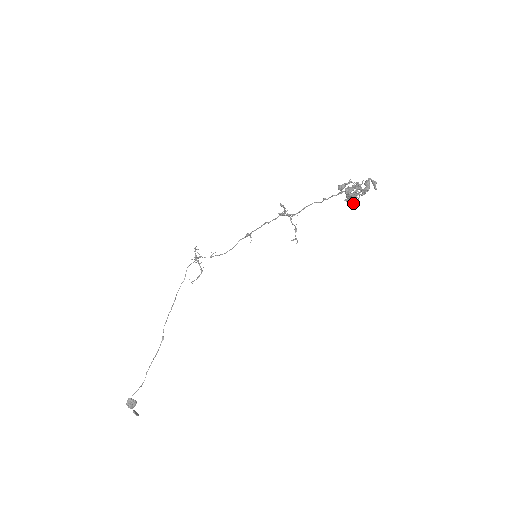
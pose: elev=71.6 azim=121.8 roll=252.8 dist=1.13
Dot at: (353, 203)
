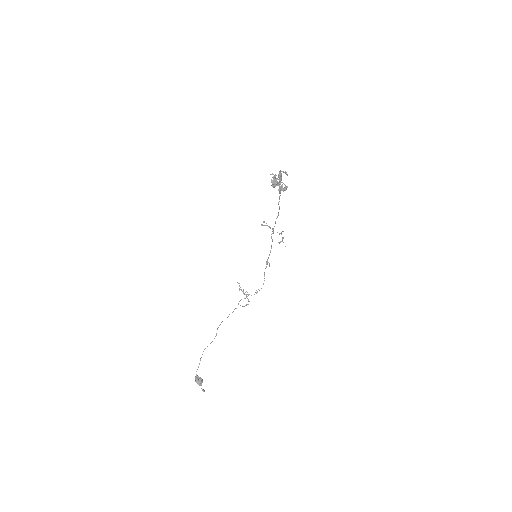
Dot at: (283, 190)
